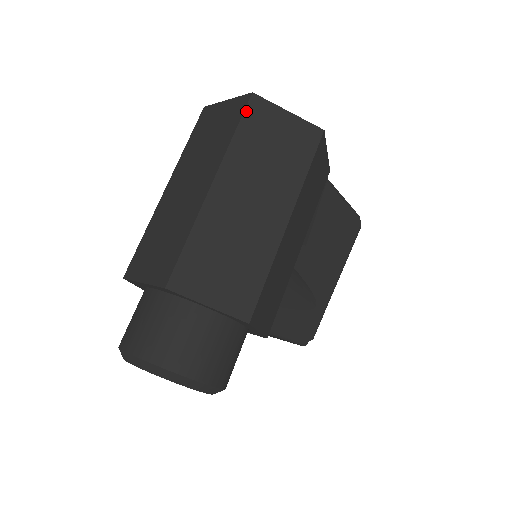
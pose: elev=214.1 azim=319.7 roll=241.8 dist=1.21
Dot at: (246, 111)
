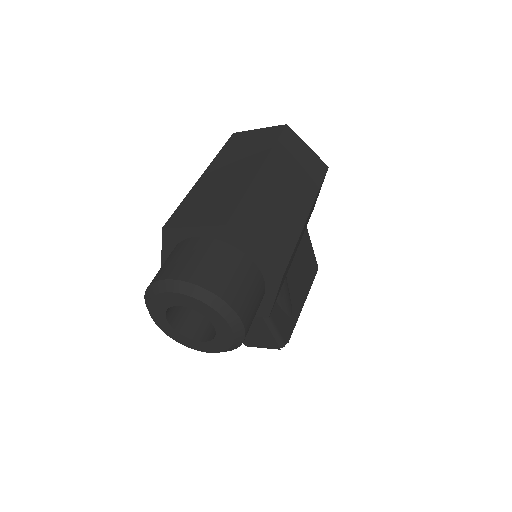
Dot at: (283, 133)
